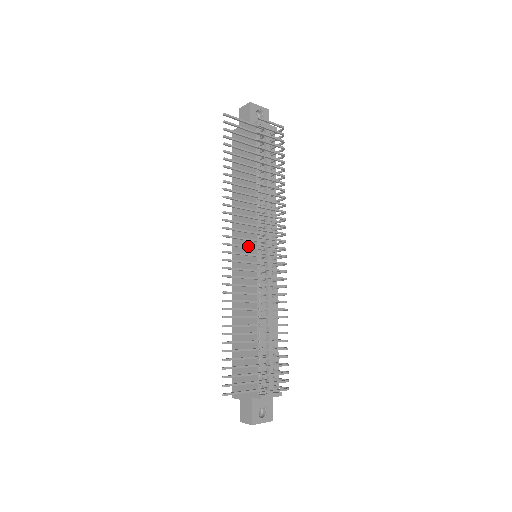
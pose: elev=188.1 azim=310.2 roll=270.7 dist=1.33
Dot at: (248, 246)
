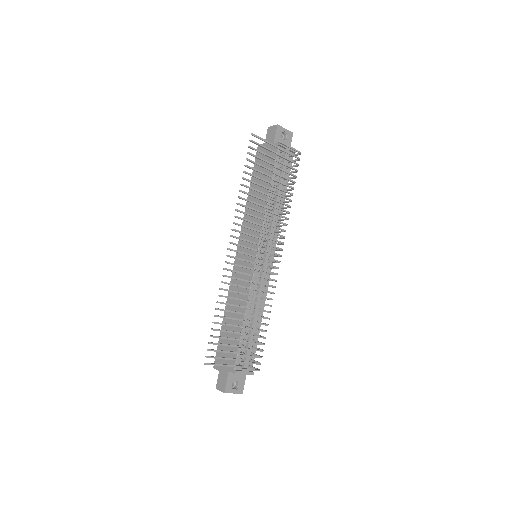
Dot at: (250, 248)
